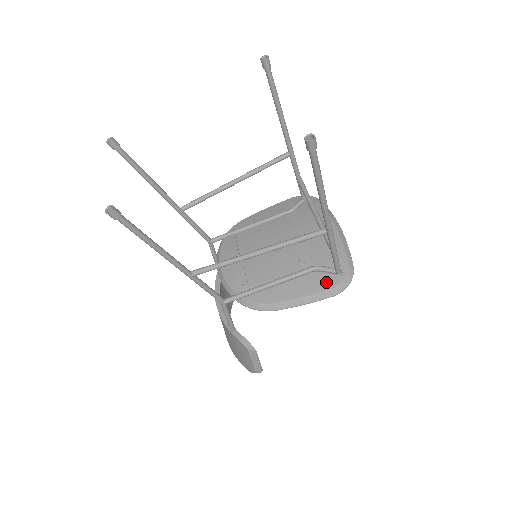
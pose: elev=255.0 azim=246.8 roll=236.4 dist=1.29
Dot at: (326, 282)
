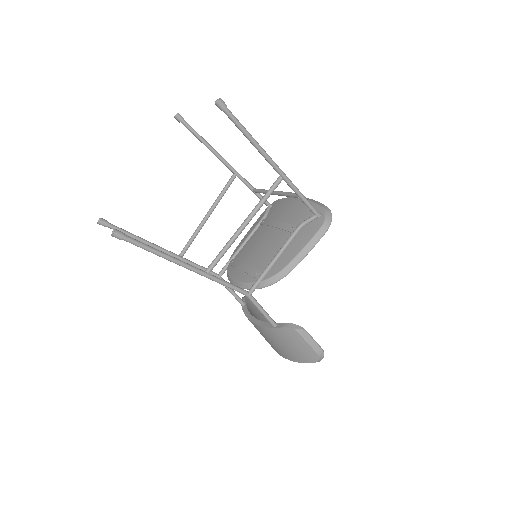
Dot at: (314, 227)
